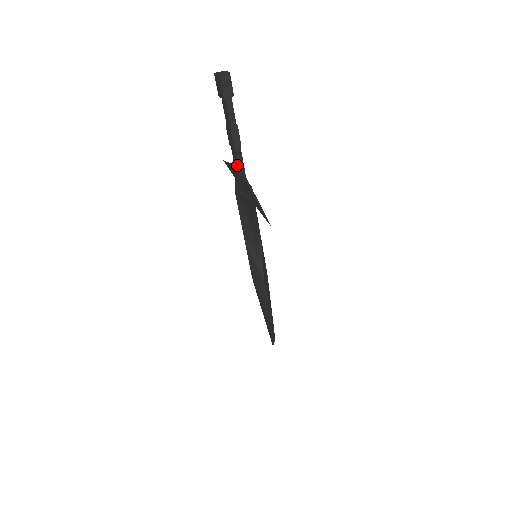
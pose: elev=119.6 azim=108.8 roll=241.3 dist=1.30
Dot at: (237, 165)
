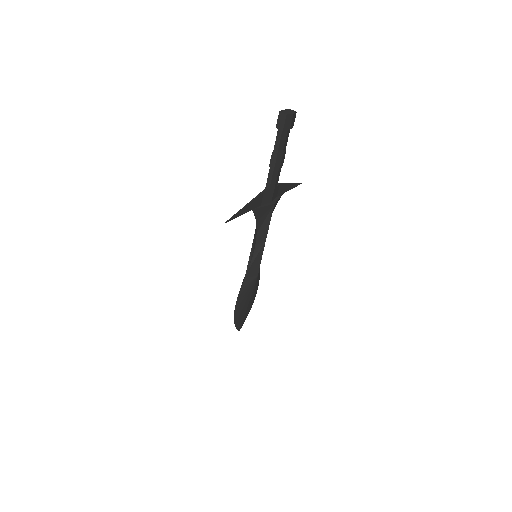
Dot at: (267, 180)
